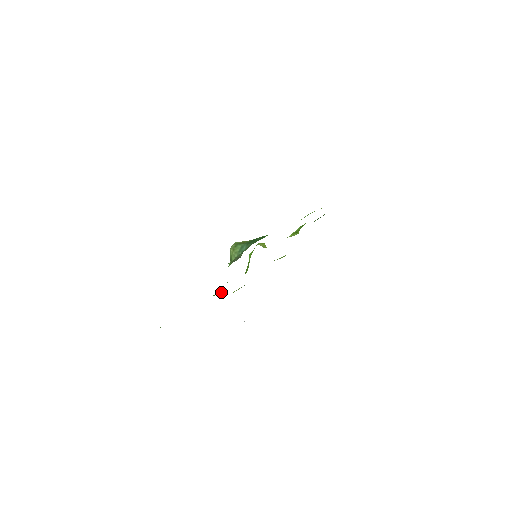
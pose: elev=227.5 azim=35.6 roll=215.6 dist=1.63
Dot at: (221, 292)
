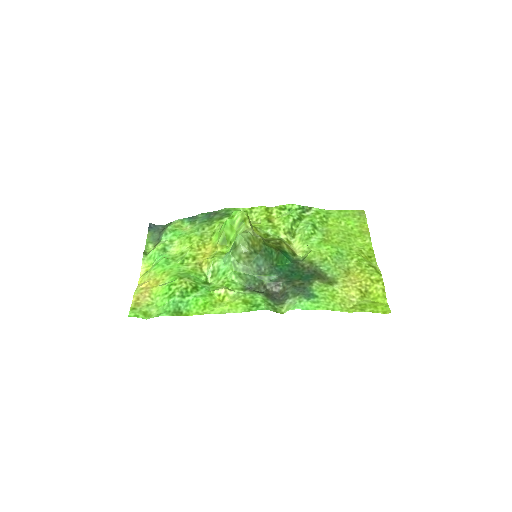
Dot at: (208, 278)
